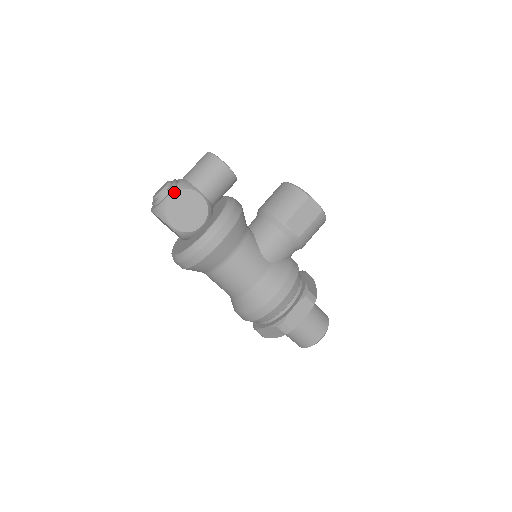
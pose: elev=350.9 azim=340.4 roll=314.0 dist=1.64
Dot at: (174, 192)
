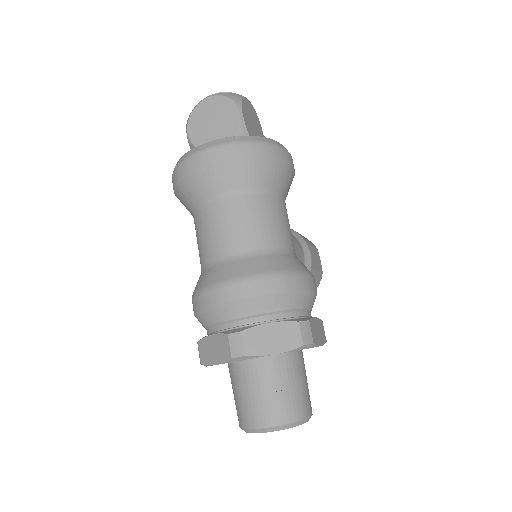
Dot at: occluded
